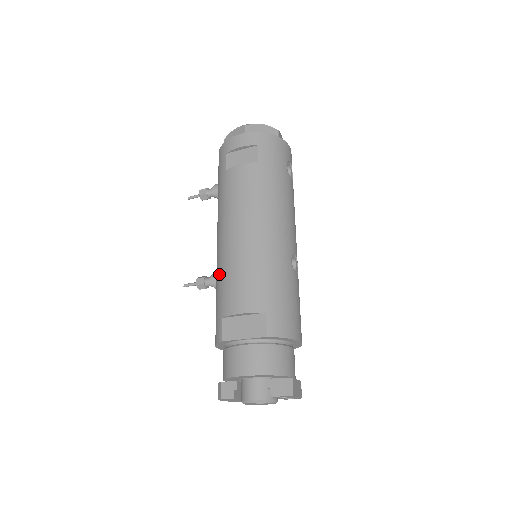
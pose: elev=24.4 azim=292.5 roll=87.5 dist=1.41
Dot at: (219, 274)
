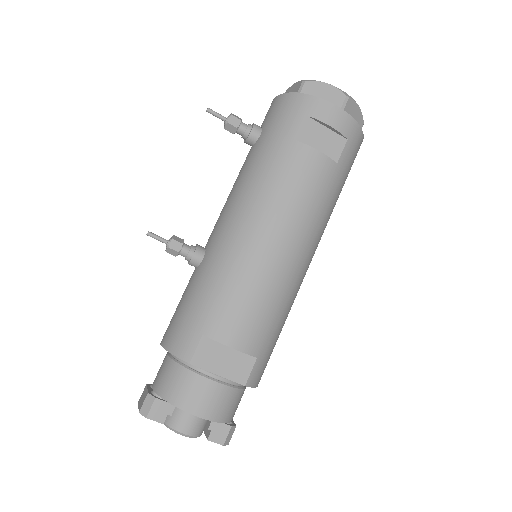
Dot at: (221, 273)
